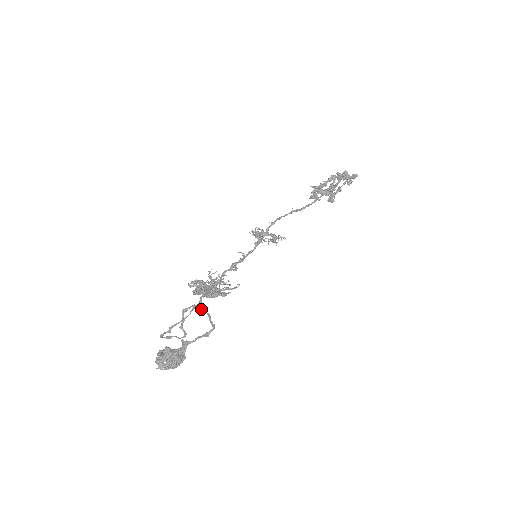
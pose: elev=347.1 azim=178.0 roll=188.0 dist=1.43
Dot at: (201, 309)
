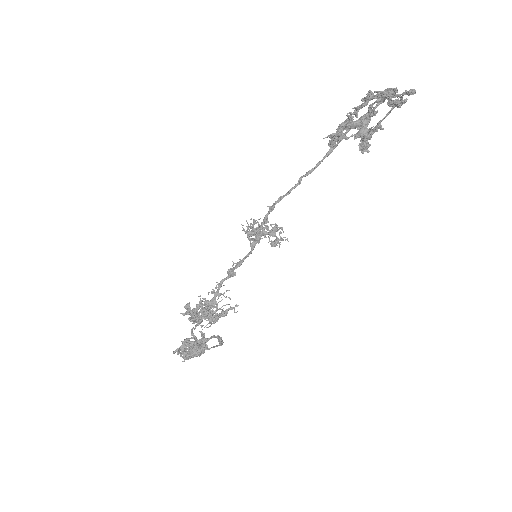
Dot at: (199, 348)
